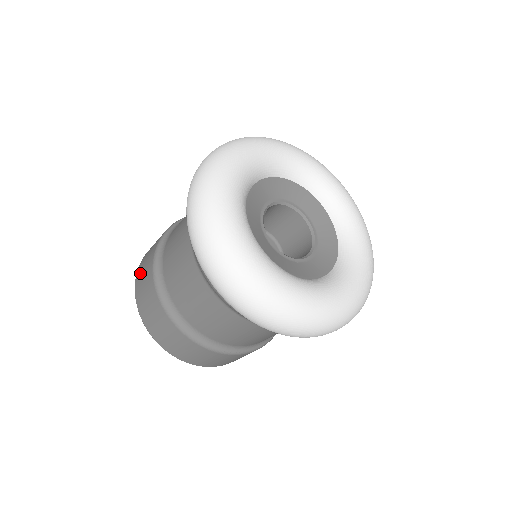
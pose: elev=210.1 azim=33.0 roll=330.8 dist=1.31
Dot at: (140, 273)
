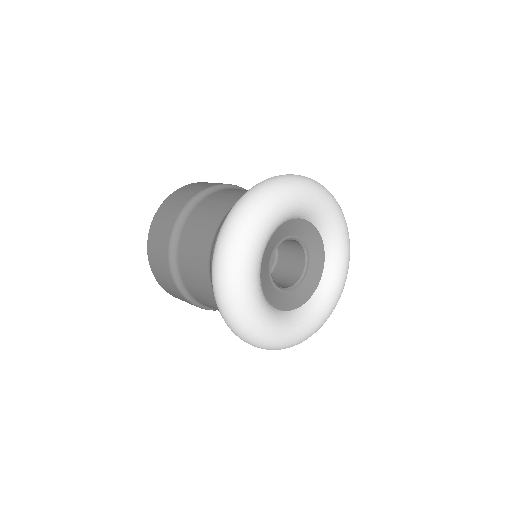
Dot at: (153, 255)
